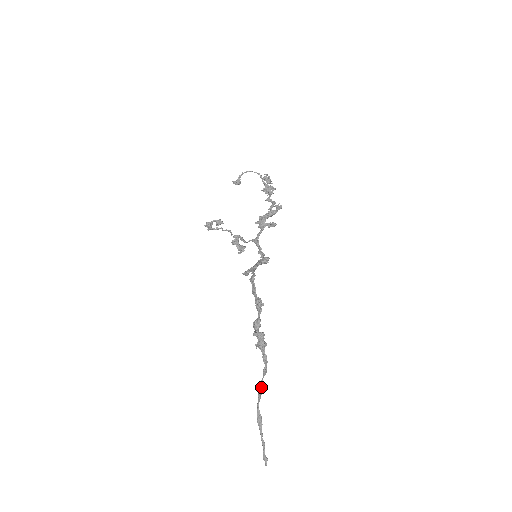
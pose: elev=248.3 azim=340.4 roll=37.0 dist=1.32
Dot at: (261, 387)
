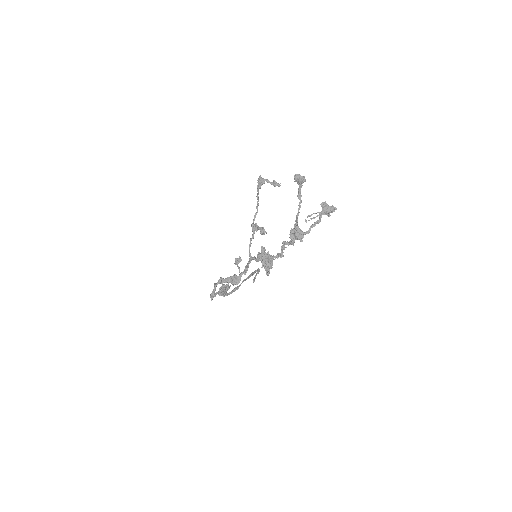
Dot at: (248, 278)
